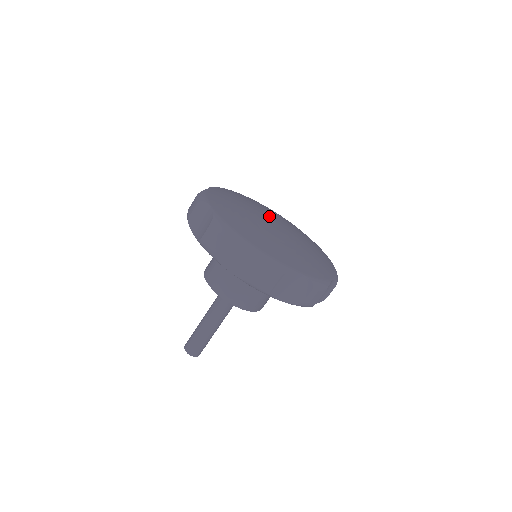
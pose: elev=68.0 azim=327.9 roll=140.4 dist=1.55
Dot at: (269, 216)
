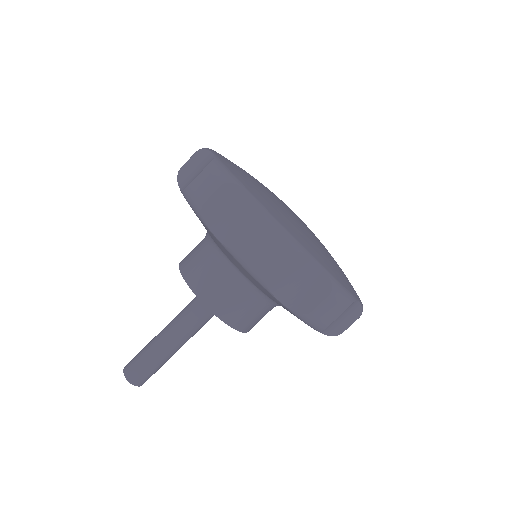
Dot at: occluded
